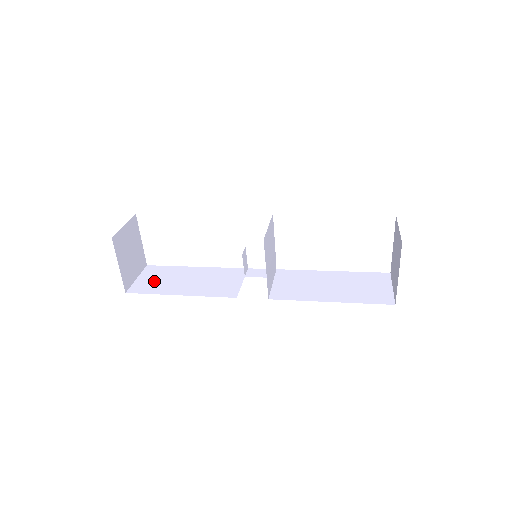
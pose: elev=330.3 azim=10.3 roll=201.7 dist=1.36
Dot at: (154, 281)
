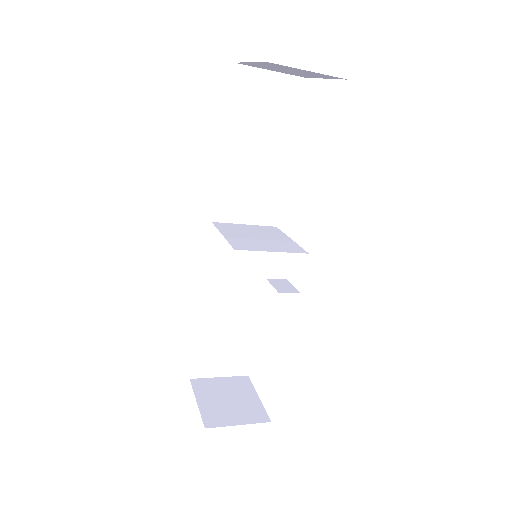
Dot at: occluded
